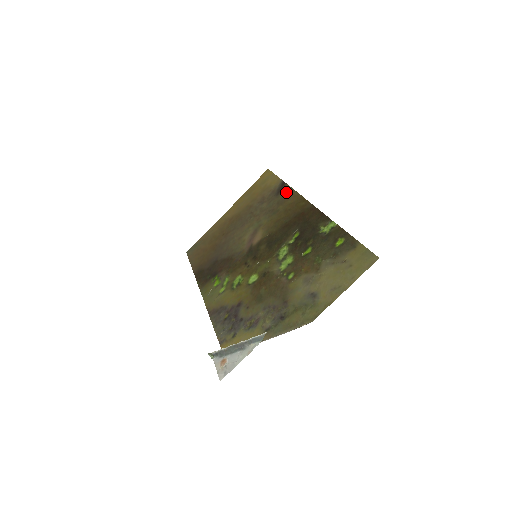
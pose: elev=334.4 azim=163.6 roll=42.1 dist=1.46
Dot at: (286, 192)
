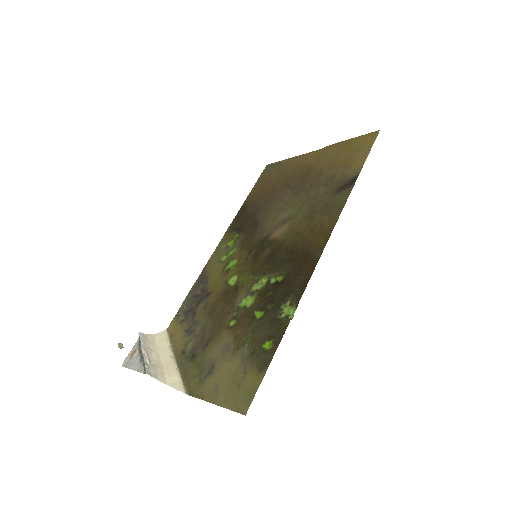
Dot at: (340, 200)
